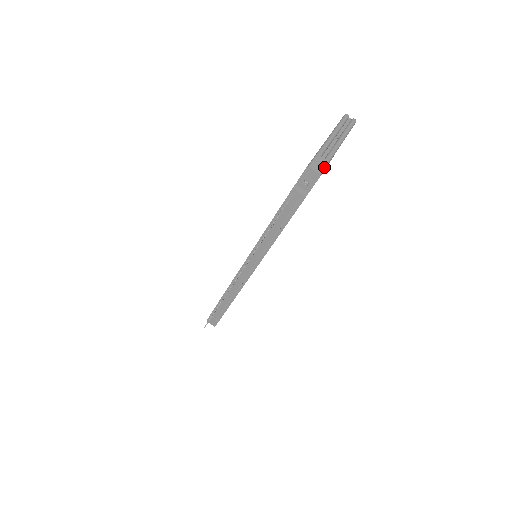
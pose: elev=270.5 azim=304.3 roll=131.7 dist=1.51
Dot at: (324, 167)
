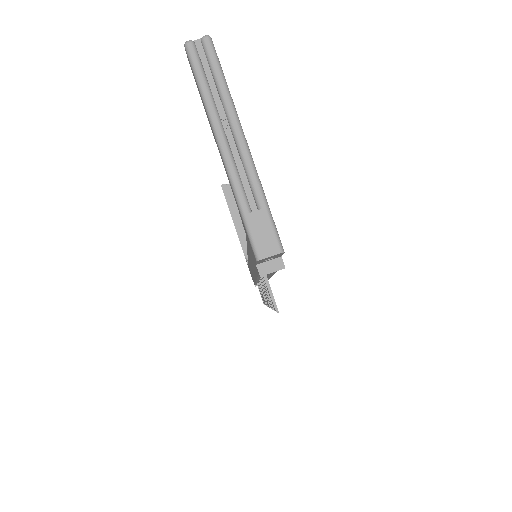
Dot at: (273, 229)
